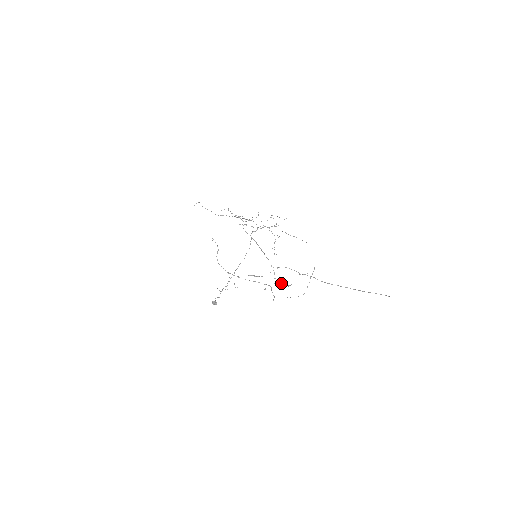
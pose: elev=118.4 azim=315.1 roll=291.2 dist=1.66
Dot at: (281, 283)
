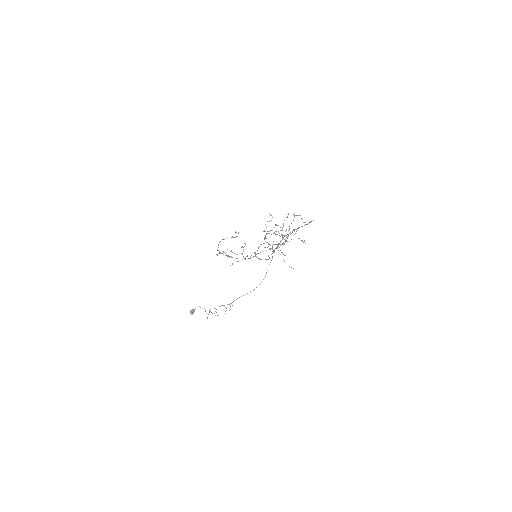
Dot at: occluded
